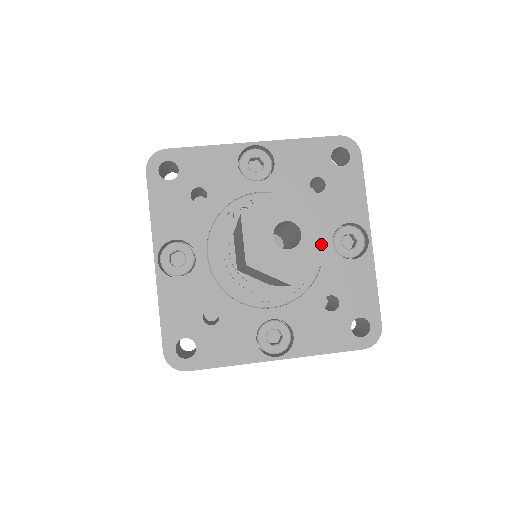
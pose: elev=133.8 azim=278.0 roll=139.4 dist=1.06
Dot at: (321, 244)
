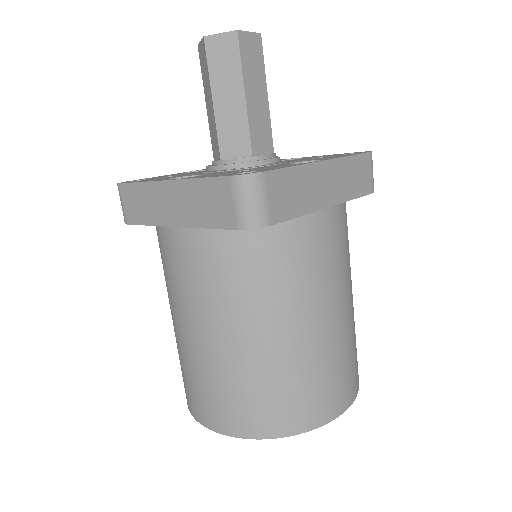
Dot at: (238, 33)
